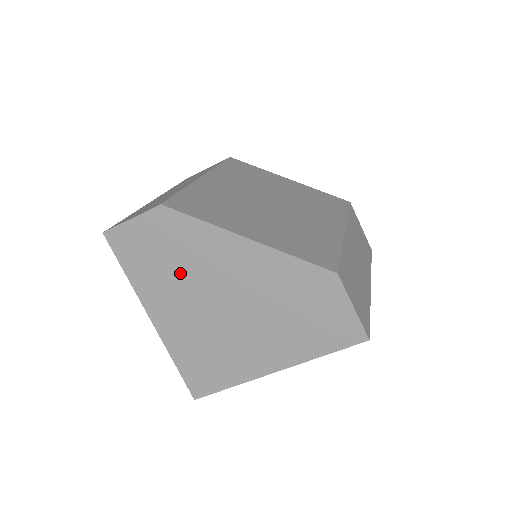
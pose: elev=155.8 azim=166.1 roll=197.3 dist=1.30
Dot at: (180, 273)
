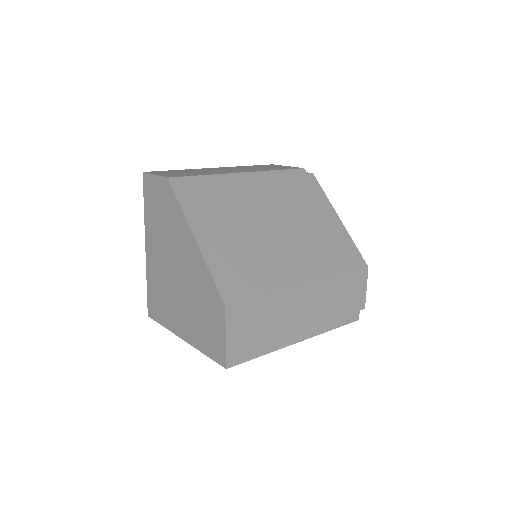
Dot at: (163, 230)
